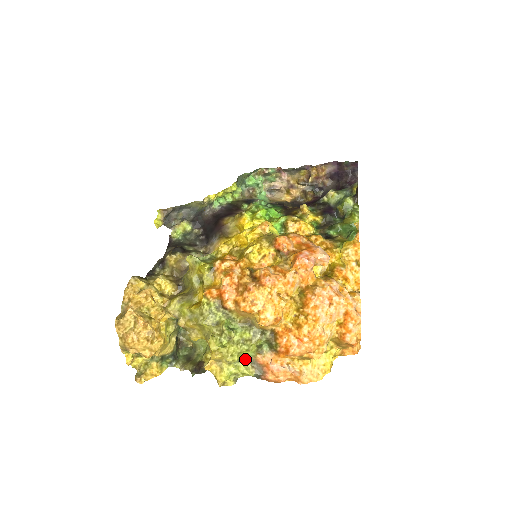
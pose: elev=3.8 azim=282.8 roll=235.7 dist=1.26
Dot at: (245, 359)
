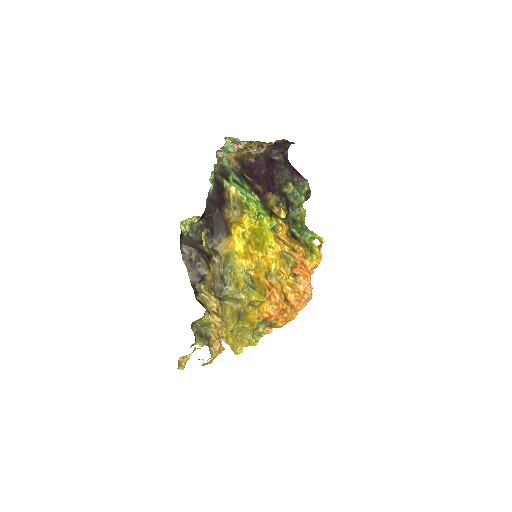
Dot at: occluded
